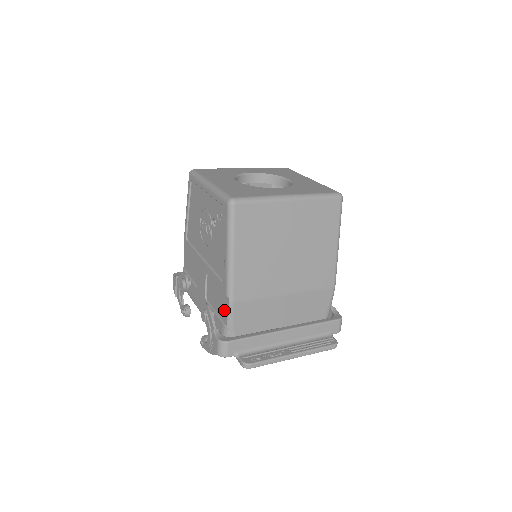
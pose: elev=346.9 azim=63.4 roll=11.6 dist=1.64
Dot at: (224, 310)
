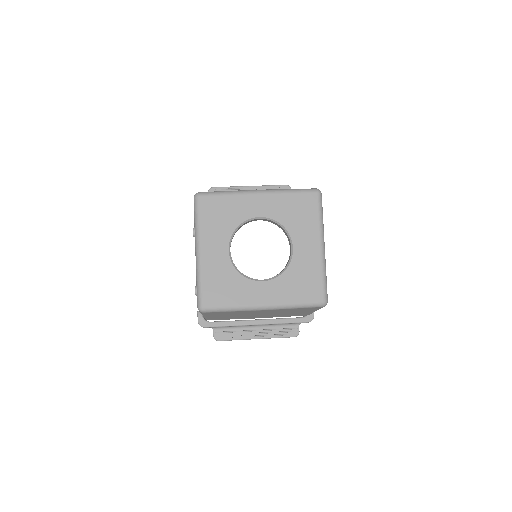
Dot at: occluded
